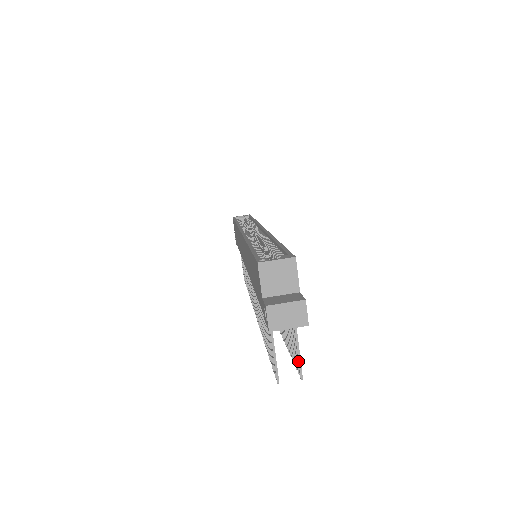
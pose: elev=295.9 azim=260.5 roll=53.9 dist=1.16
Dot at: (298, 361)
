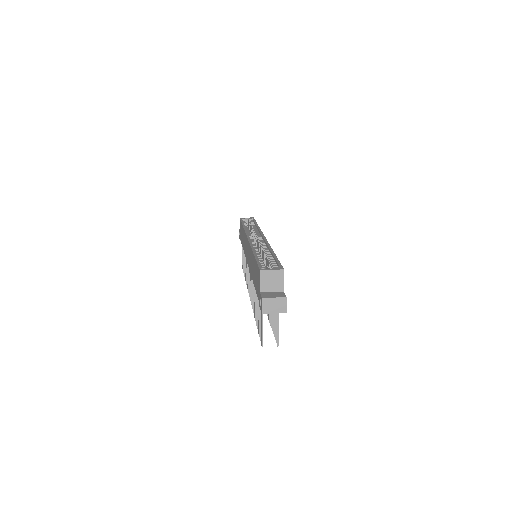
Dot at: (277, 334)
